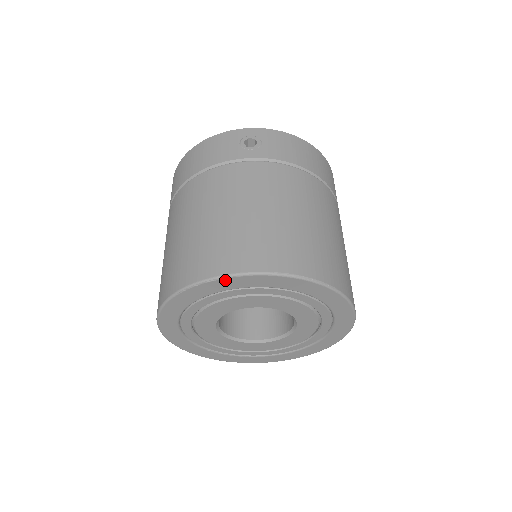
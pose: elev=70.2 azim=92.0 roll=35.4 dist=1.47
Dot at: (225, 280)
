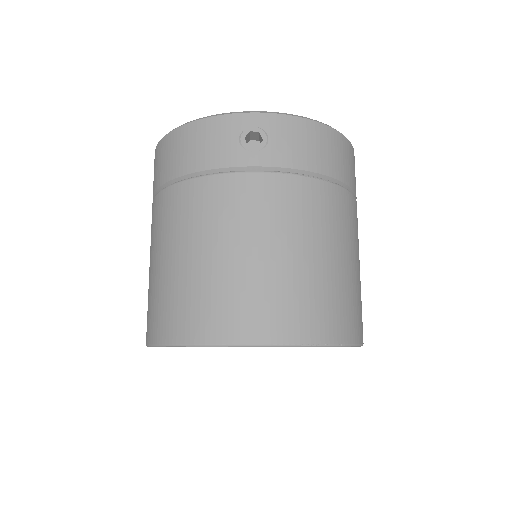
Dot at: occluded
